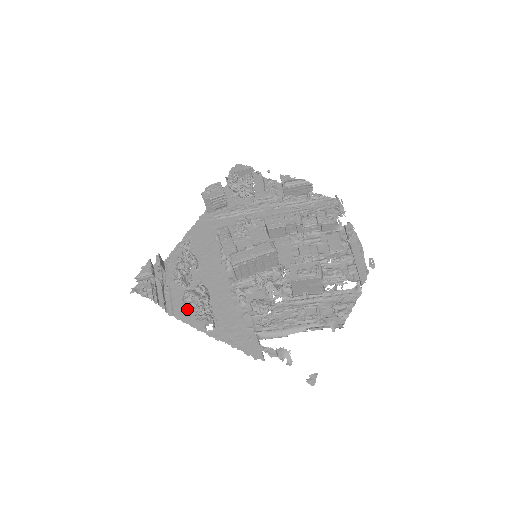
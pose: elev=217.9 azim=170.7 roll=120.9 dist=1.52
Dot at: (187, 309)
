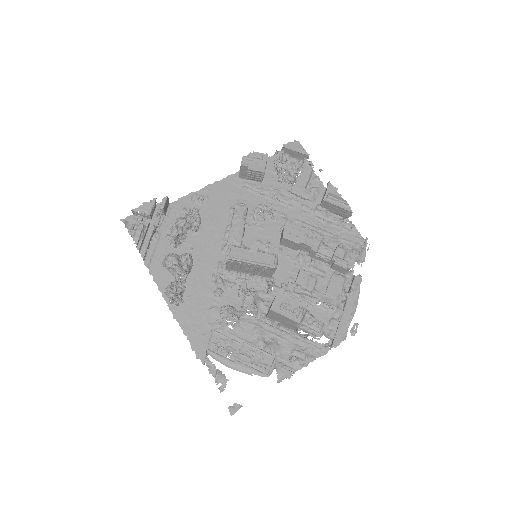
Dot at: (164, 269)
